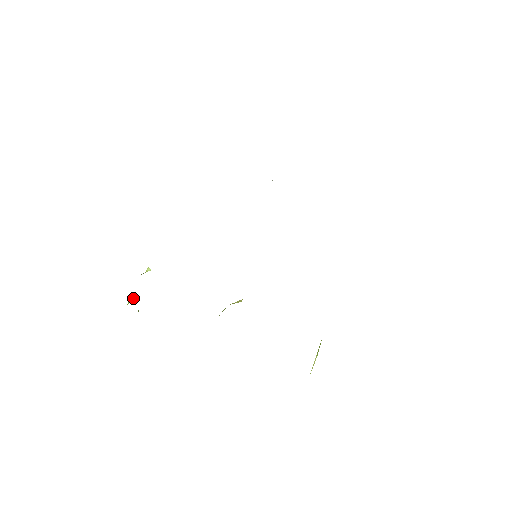
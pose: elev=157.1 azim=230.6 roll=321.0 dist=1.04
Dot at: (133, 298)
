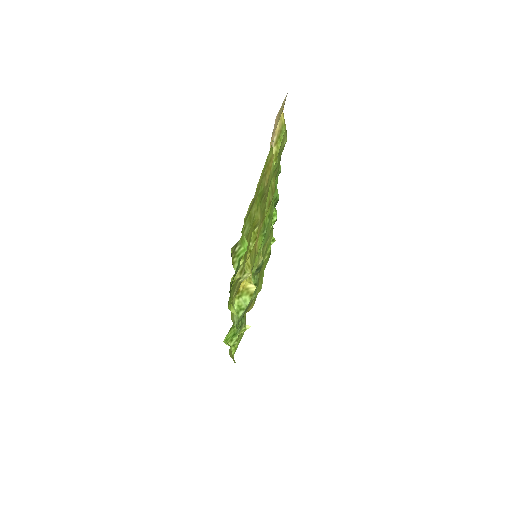
Dot at: occluded
